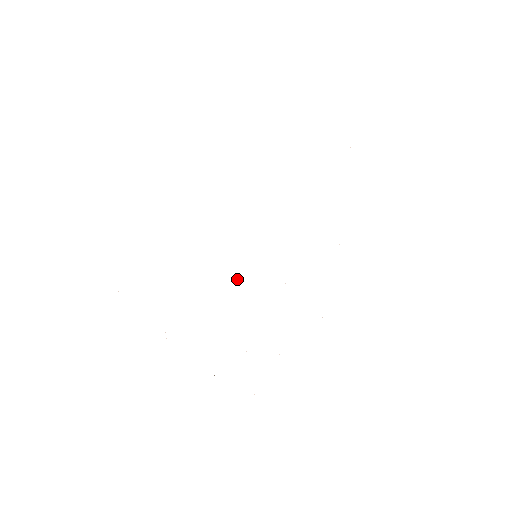
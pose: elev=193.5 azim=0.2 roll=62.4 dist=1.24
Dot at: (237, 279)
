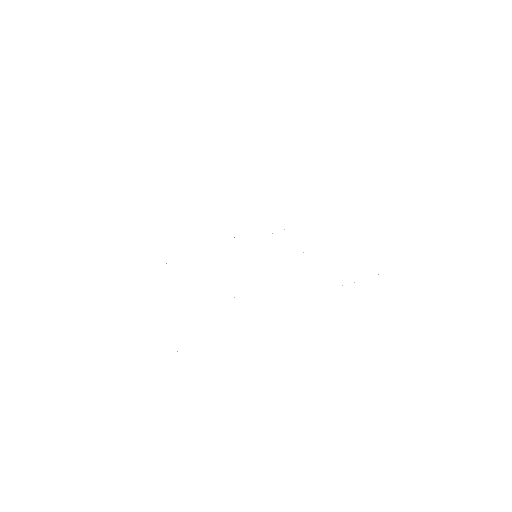
Dot at: occluded
